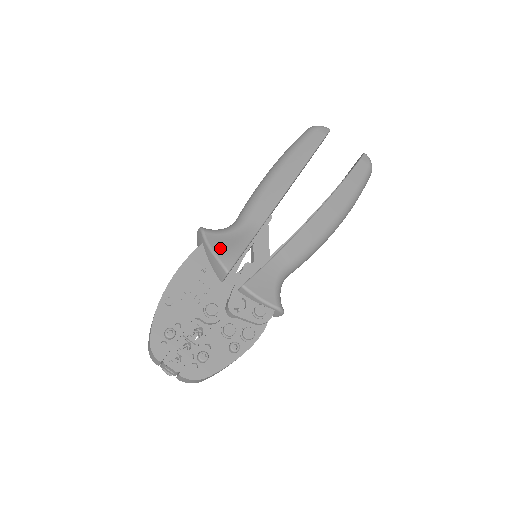
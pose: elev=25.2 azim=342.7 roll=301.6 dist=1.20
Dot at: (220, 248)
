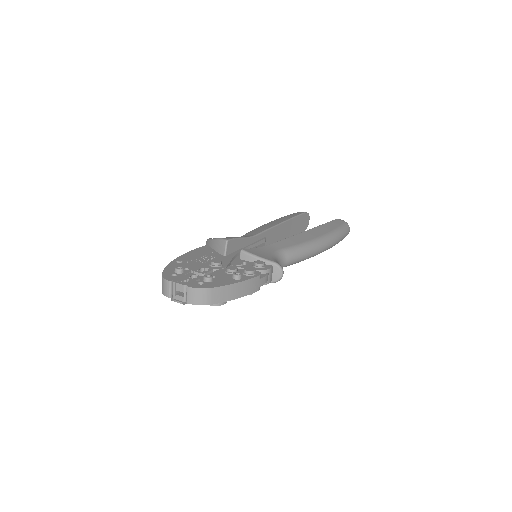
Dot at: occluded
